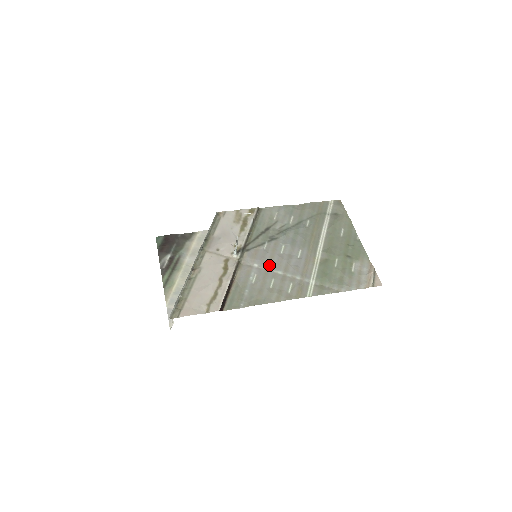
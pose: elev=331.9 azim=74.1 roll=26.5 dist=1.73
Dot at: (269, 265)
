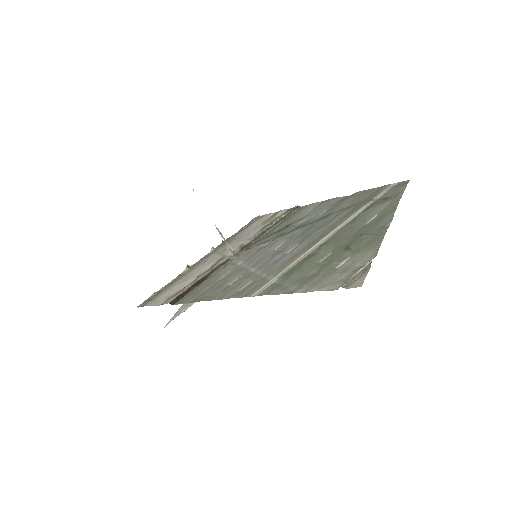
Dot at: (251, 262)
